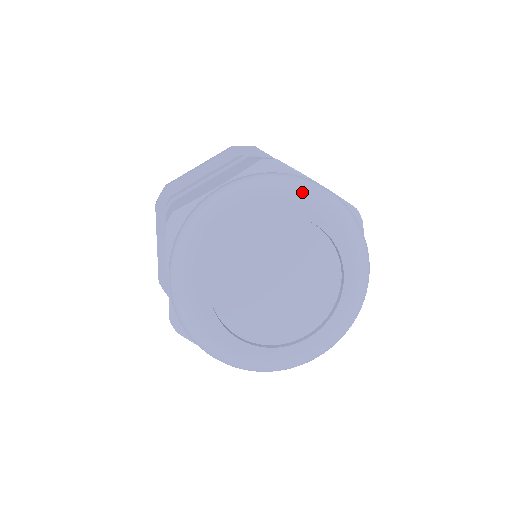
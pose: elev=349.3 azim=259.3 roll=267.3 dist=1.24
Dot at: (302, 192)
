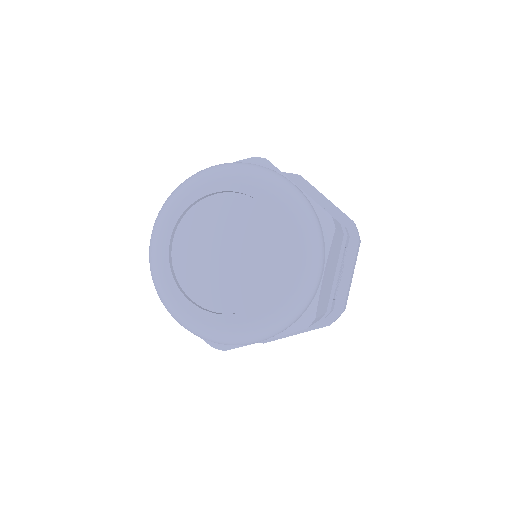
Dot at: (261, 177)
